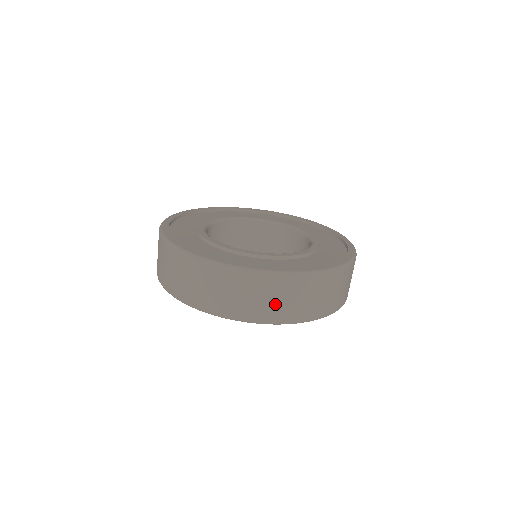
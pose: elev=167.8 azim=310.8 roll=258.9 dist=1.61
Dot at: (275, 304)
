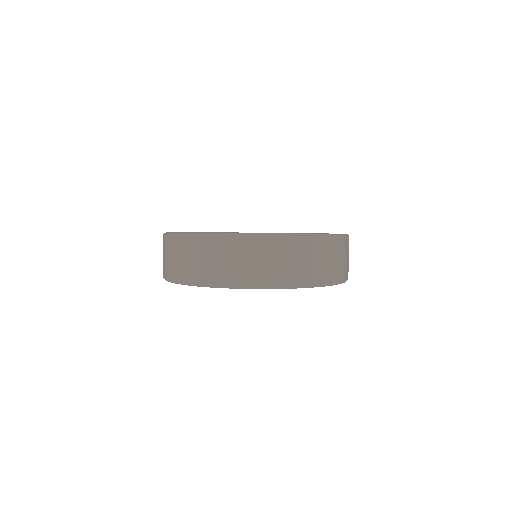
Dot at: (197, 264)
